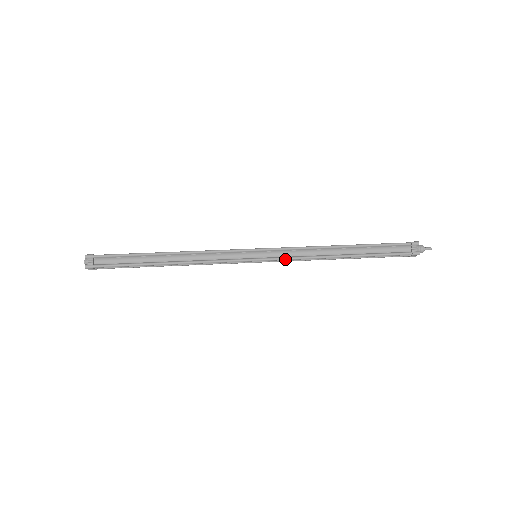
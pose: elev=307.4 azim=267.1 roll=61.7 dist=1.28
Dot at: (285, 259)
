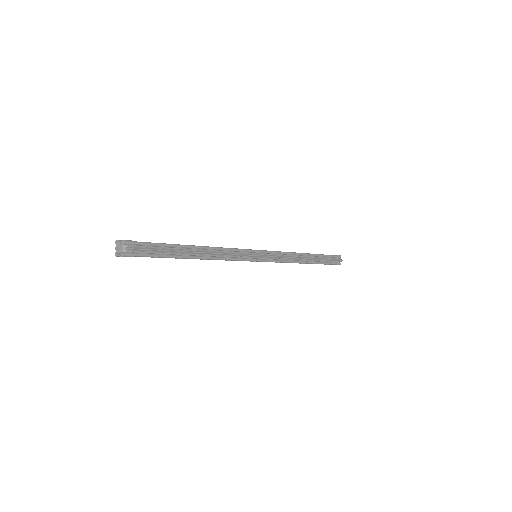
Dot at: (276, 251)
